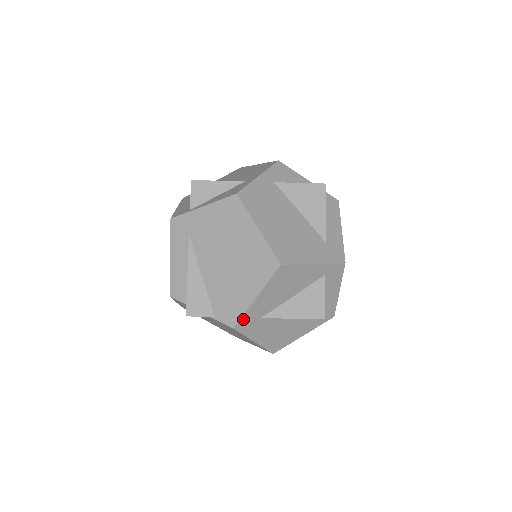
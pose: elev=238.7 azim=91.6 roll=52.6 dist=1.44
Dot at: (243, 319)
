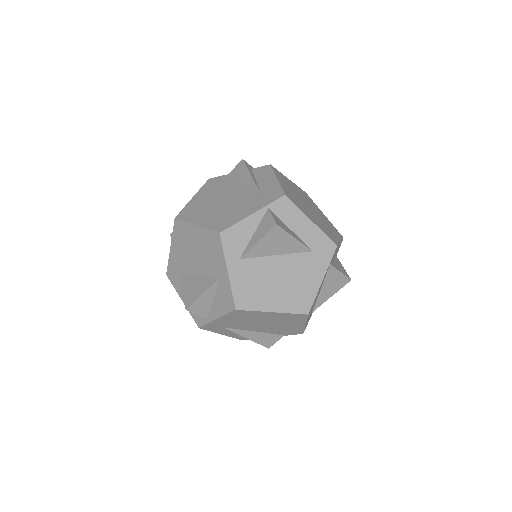
Dot at: occluded
